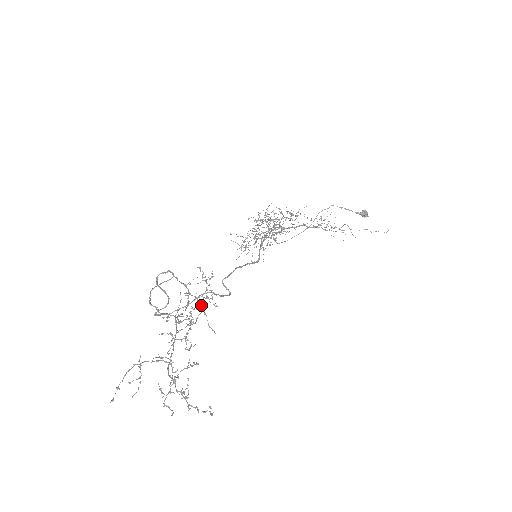
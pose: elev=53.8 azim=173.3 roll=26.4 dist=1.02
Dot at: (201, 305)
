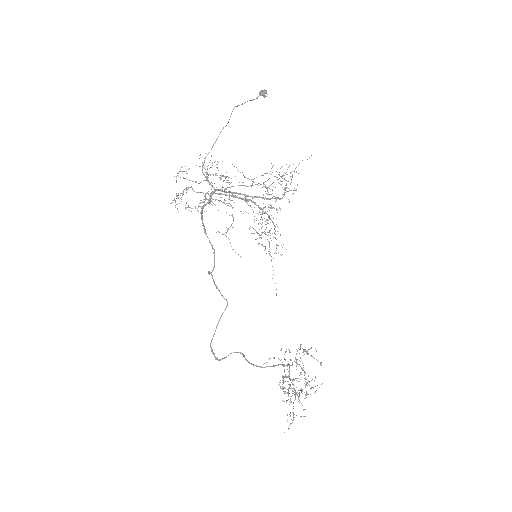
Dot at: occluded
